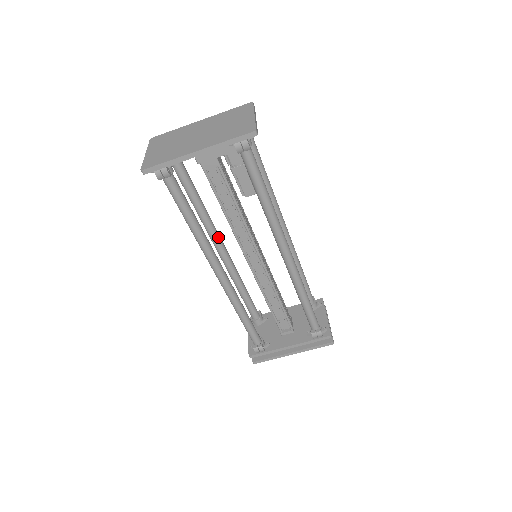
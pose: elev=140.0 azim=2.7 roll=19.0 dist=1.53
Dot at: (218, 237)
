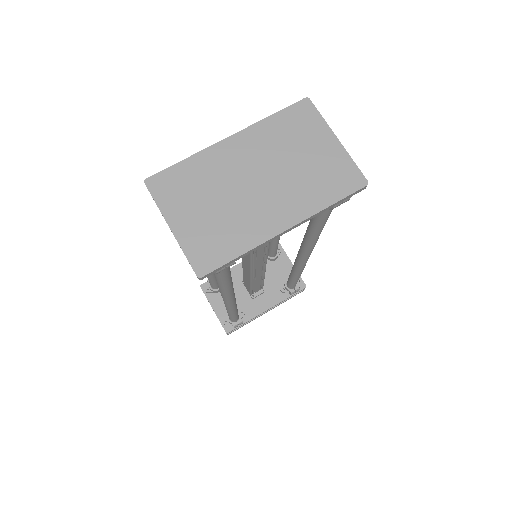
Dot at: occluded
